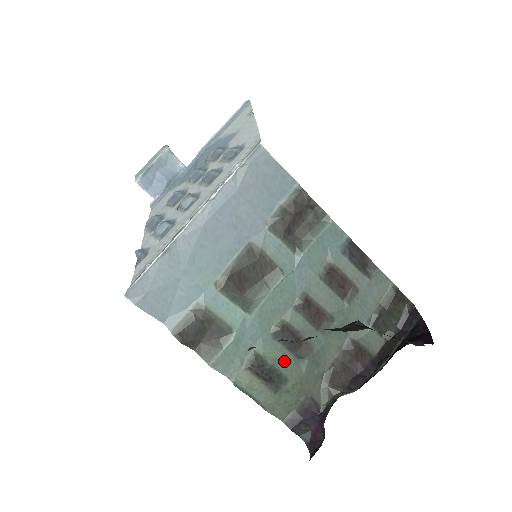
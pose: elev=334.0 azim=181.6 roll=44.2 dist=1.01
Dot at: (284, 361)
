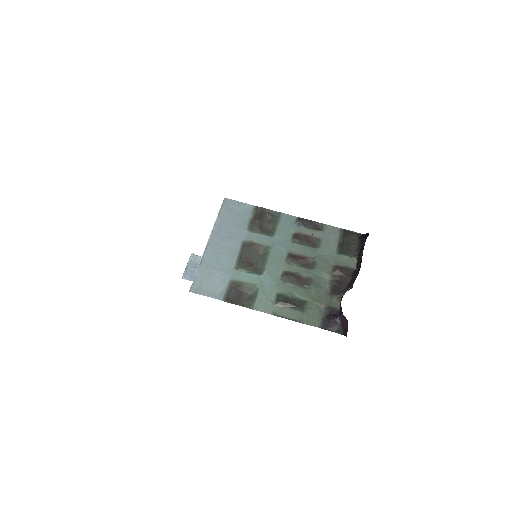
Dot at: (298, 292)
